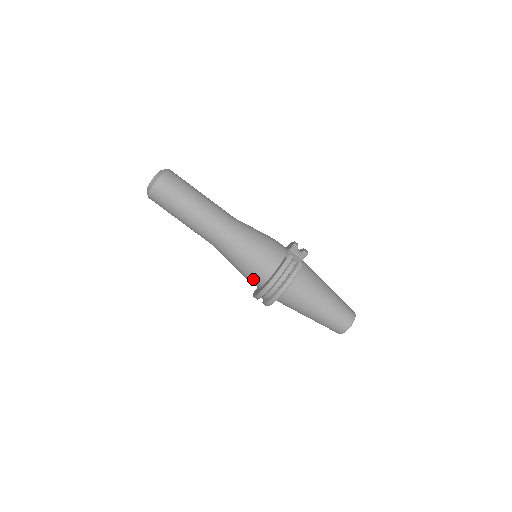
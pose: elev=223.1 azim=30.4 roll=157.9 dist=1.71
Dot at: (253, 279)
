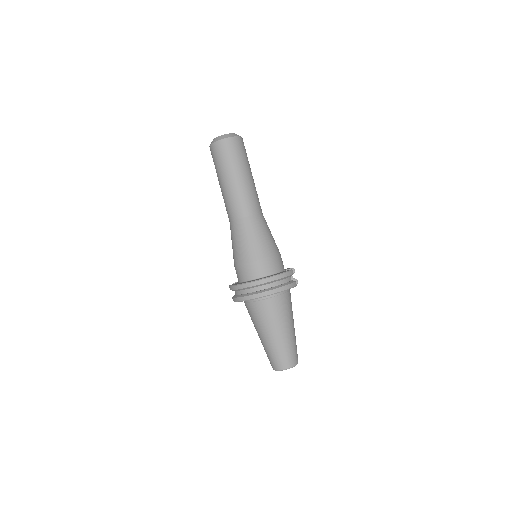
Dot at: (248, 269)
